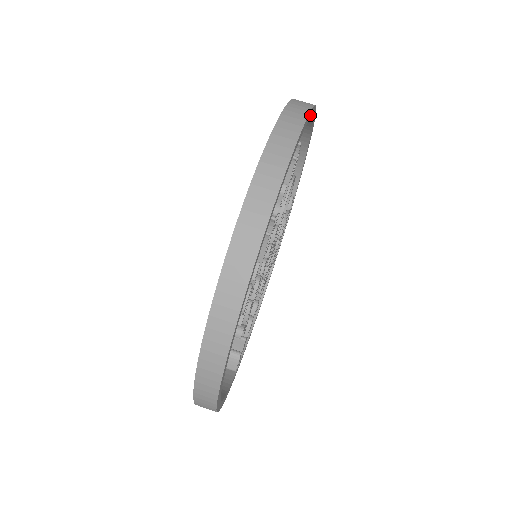
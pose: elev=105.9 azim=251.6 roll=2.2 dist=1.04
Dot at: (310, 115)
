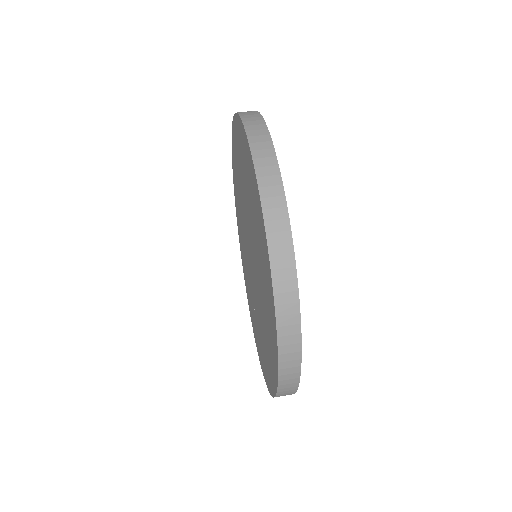
Dot at: occluded
